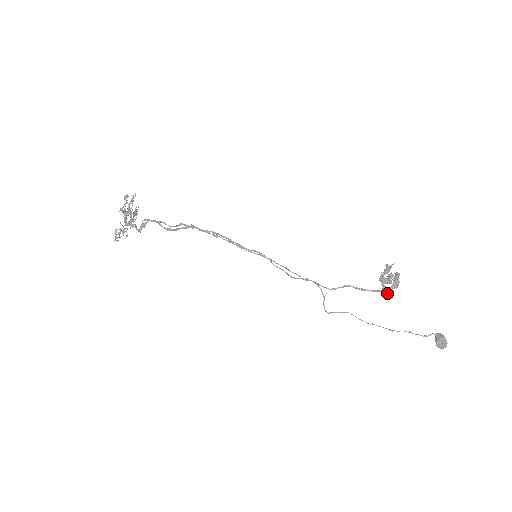
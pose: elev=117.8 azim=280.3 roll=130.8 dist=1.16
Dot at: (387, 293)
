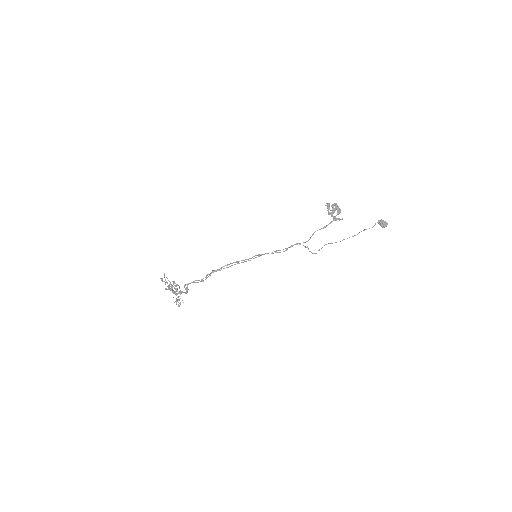
Dot at: (338, 219)
